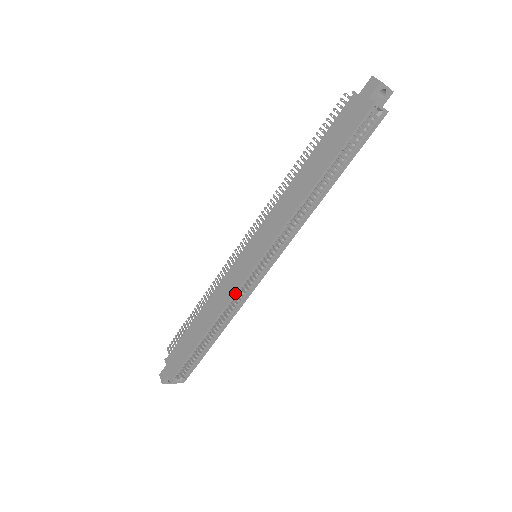
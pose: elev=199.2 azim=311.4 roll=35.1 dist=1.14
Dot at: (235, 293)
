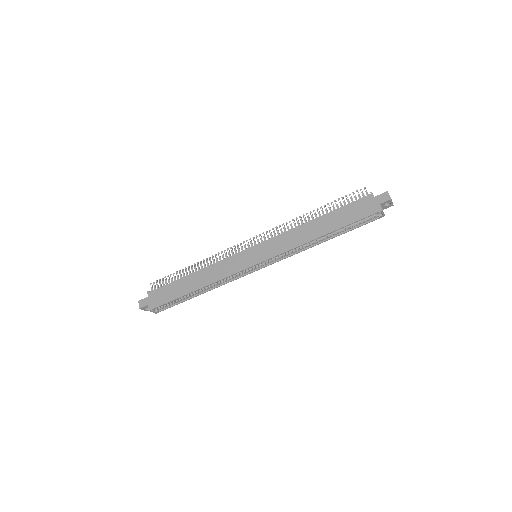
Dot at: occluded
